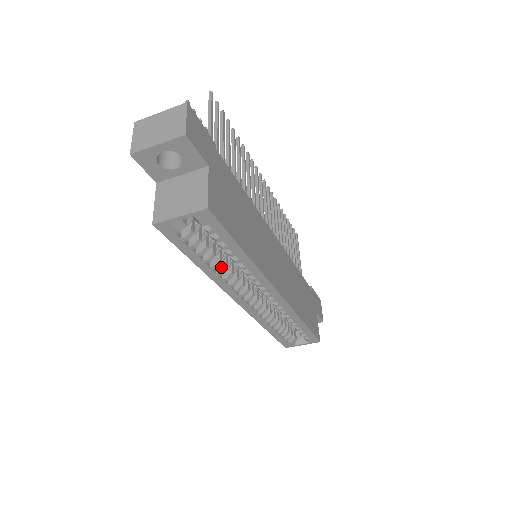
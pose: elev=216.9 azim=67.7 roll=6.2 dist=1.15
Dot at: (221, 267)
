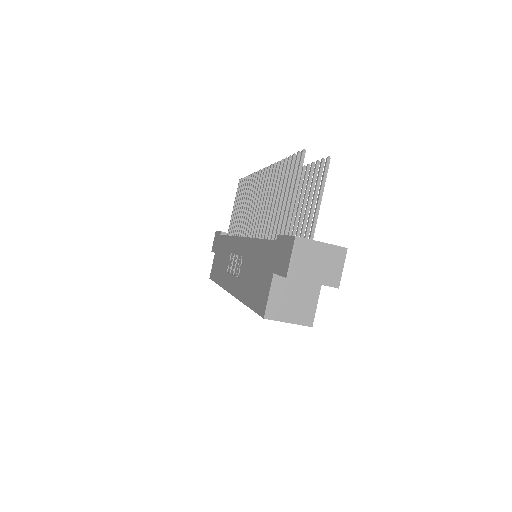
Dot at: occluded
